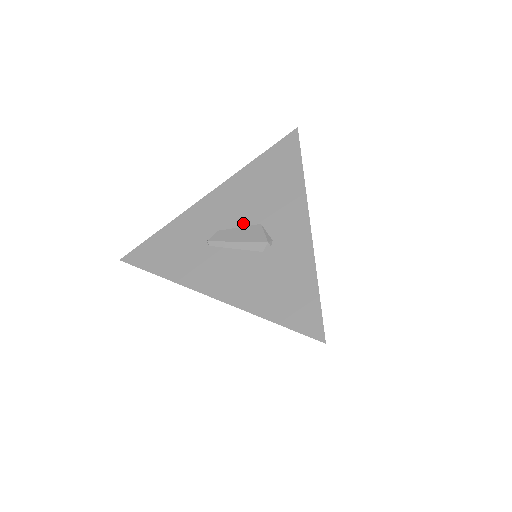
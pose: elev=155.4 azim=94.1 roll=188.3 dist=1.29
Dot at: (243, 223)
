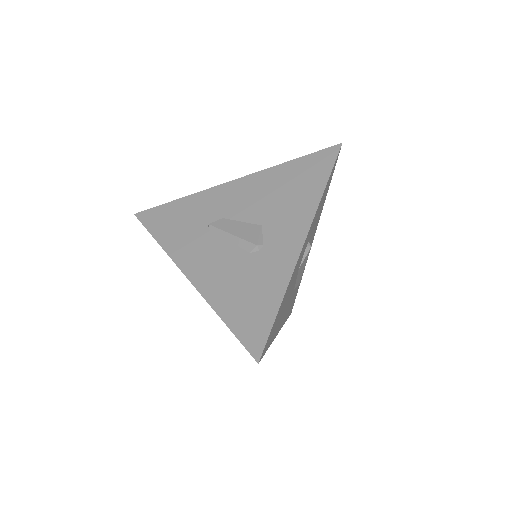
Dot at: (247, 219)
